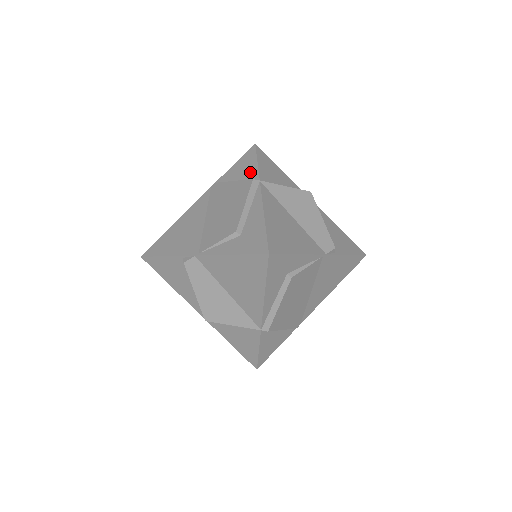
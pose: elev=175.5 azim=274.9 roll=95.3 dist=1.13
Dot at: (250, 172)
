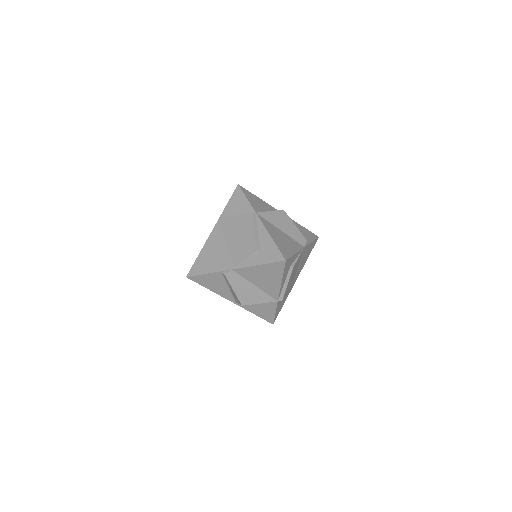
Dot at: (245, 207)
